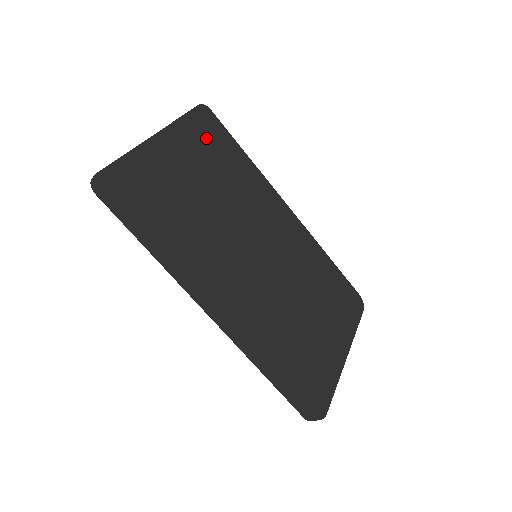
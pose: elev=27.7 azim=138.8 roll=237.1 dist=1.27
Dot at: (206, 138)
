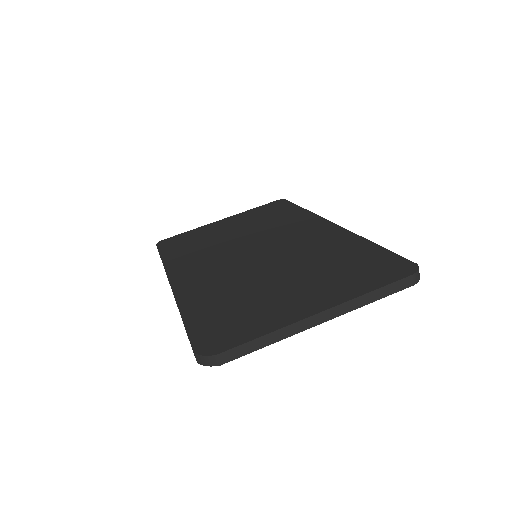
Dot at: (266, 212)
